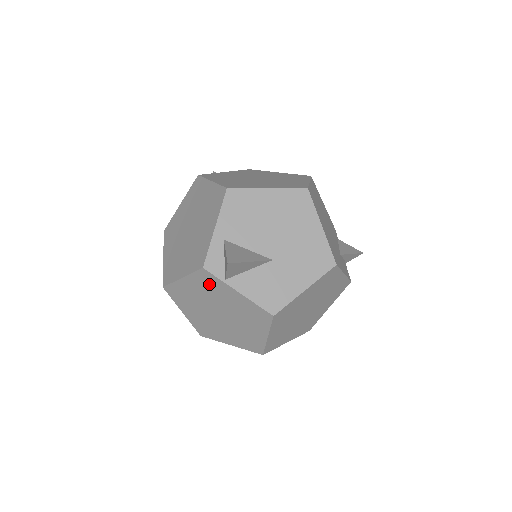
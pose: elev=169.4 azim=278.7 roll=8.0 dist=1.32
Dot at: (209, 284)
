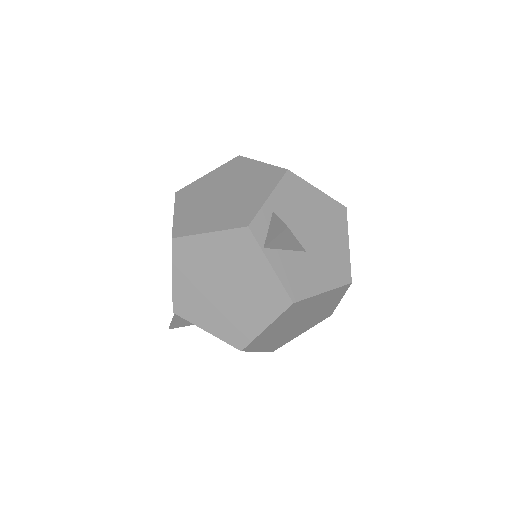
Dot at: (240, 248)
